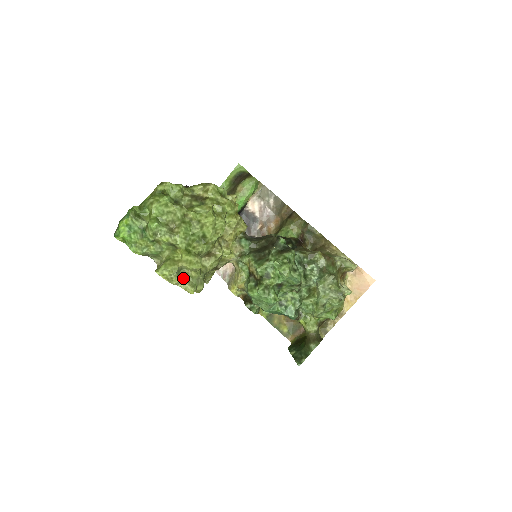
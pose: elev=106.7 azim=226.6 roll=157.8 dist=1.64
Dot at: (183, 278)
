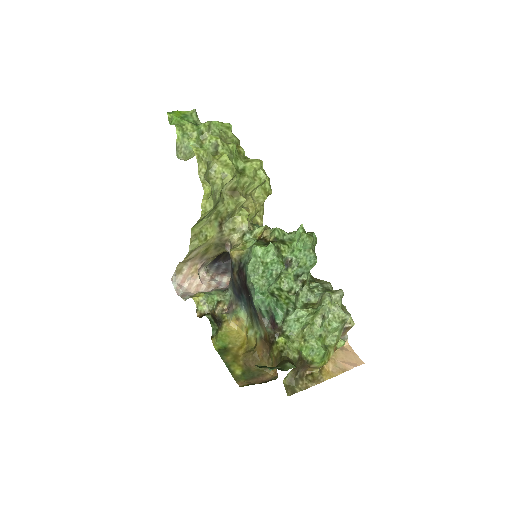
Dot at: (206, 176)
